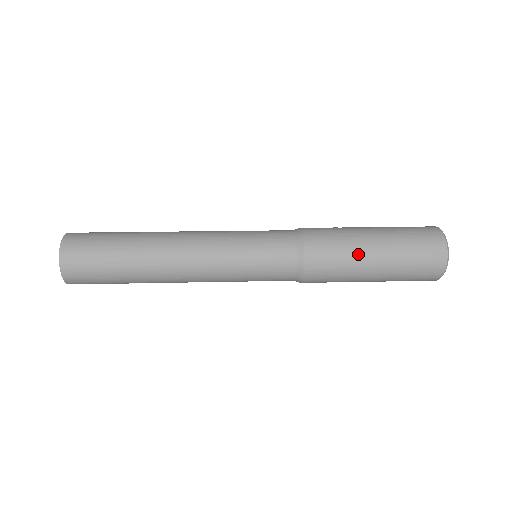
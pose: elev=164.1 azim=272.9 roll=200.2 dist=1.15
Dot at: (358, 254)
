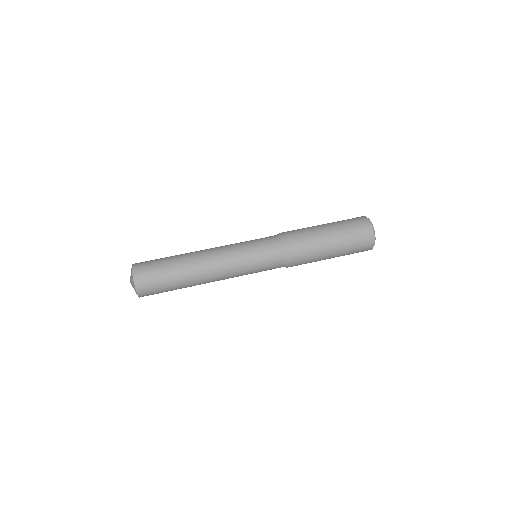
Dot at: (321, 256)
